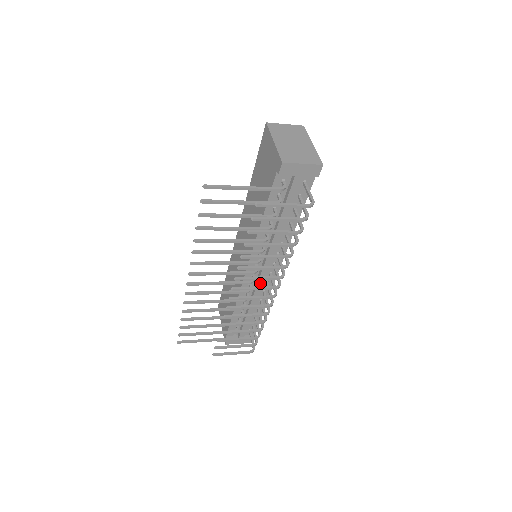
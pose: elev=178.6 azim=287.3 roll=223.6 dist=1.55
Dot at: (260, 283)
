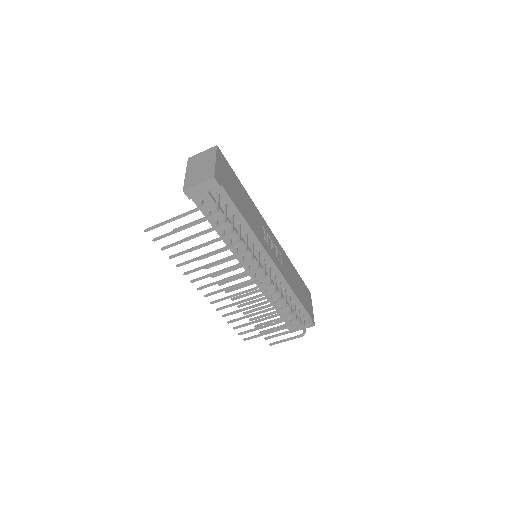
Dot at: (265, 278)
